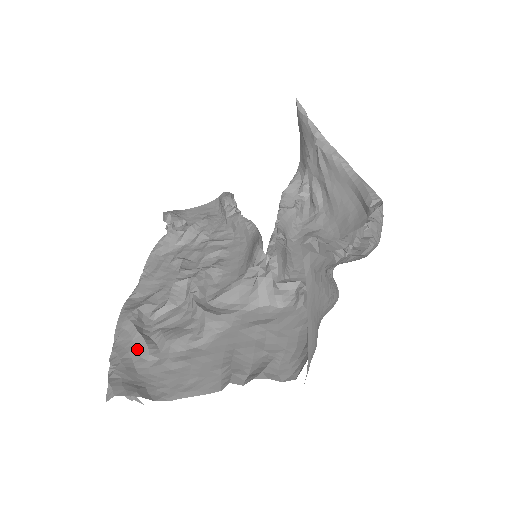
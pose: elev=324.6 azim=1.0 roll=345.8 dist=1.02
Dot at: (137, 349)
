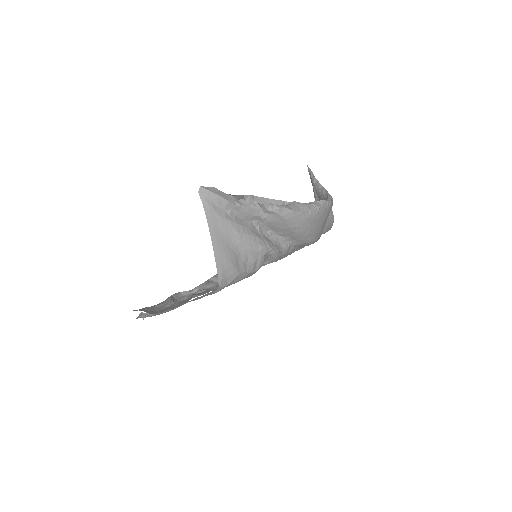
Dot at: (165, 304)
